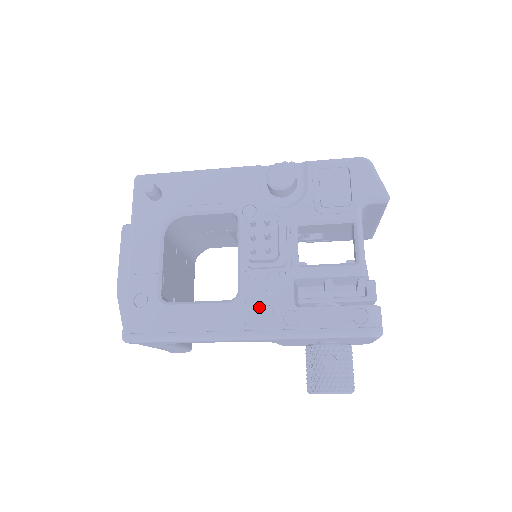
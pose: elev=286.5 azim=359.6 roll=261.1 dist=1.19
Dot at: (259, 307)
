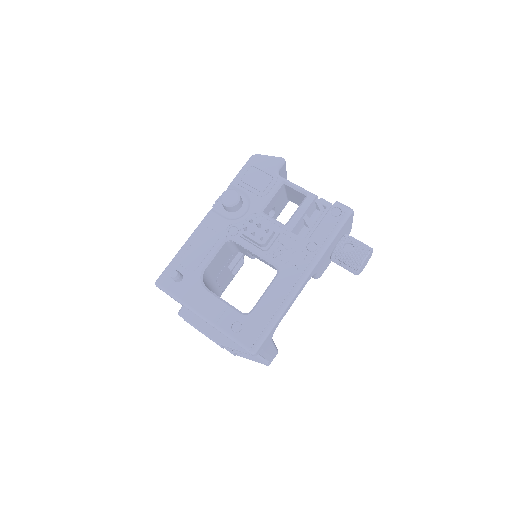
Dot at: (293, 260)
